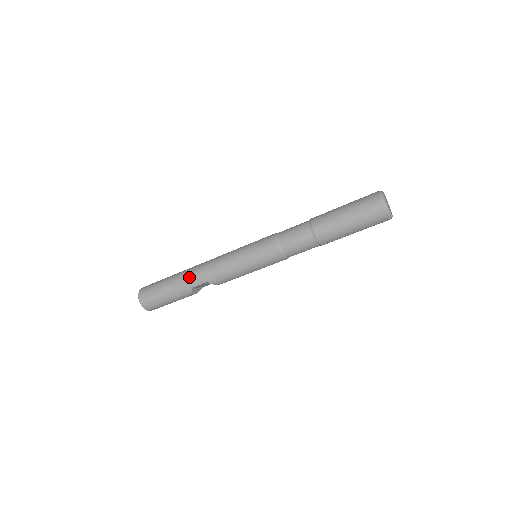
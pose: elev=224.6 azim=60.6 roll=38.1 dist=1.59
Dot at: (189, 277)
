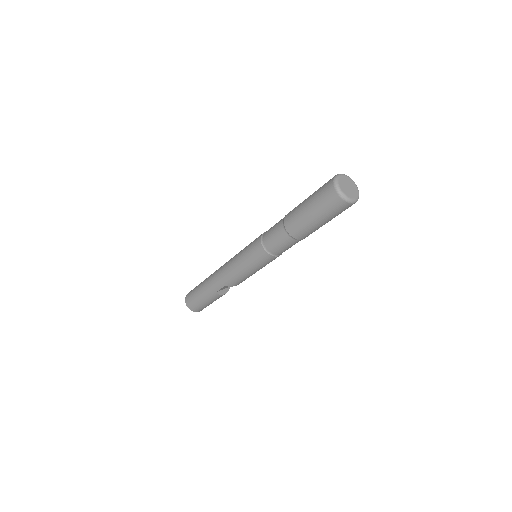
Dot at: (211, 283)
